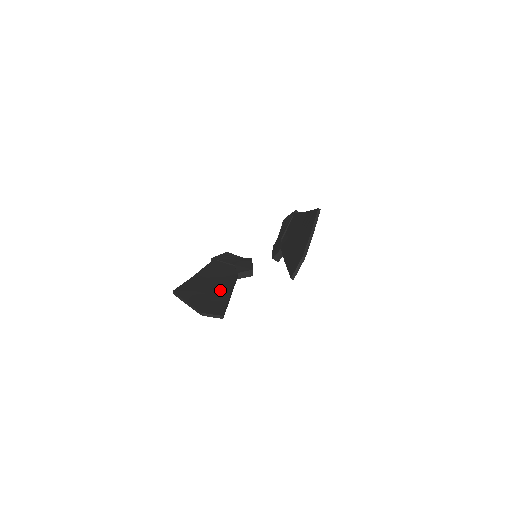
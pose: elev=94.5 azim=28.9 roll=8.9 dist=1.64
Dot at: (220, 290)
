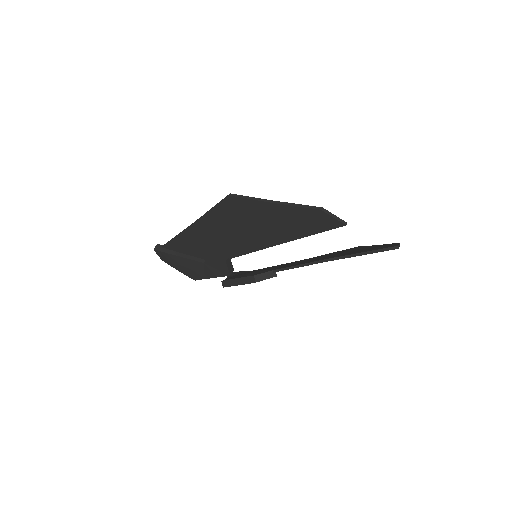
Dot at: (270, 233)
